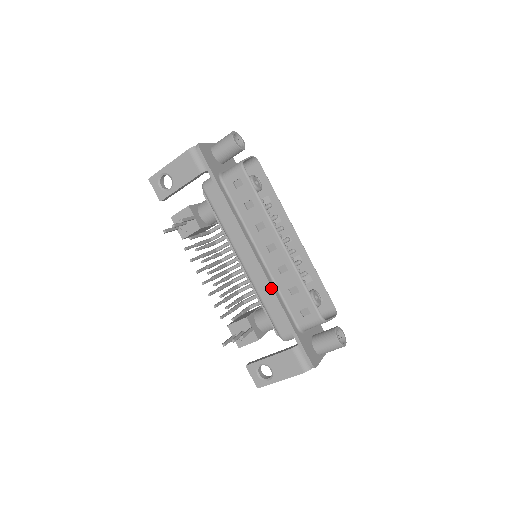
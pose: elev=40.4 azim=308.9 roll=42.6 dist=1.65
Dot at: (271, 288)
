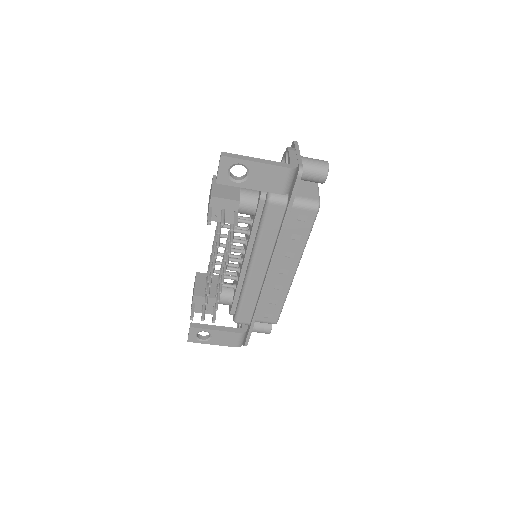
Dot at: (262, 298)
